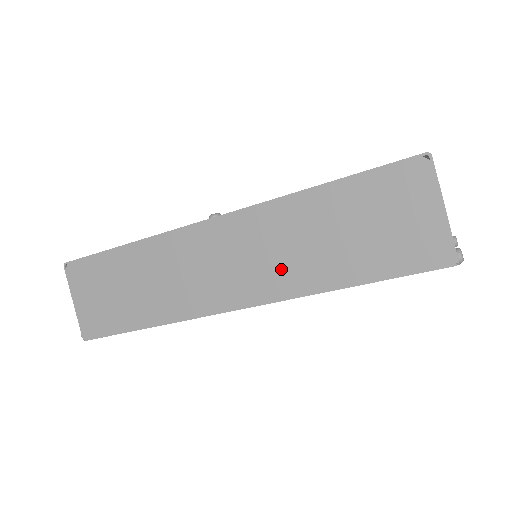
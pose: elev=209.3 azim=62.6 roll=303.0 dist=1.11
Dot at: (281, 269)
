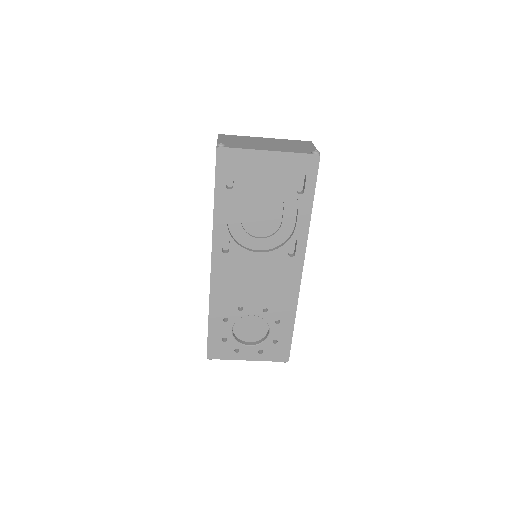
Dot at: occluded
